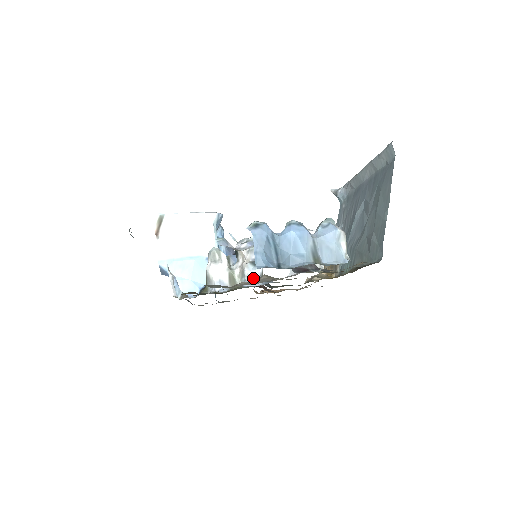
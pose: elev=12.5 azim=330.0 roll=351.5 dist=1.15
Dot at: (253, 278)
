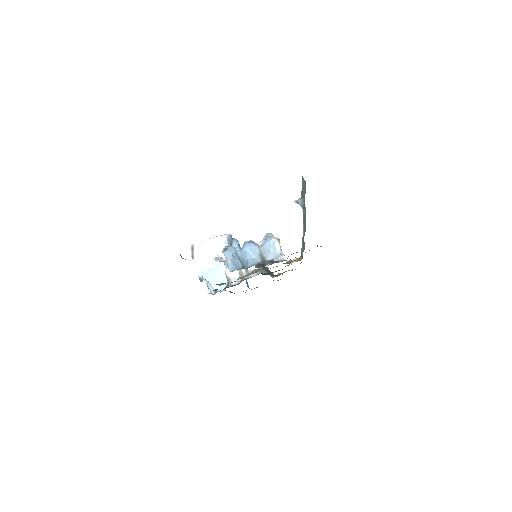
Dot at: occluded
